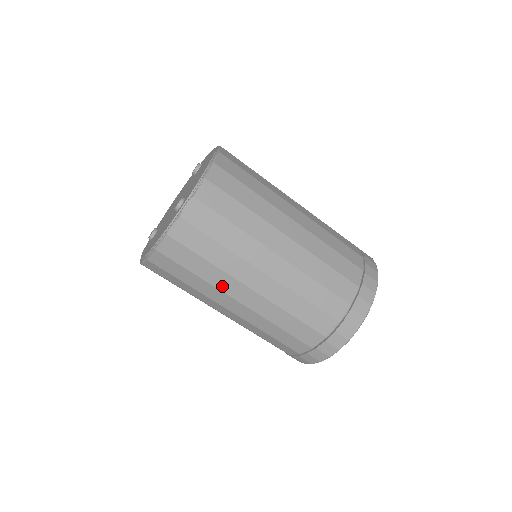
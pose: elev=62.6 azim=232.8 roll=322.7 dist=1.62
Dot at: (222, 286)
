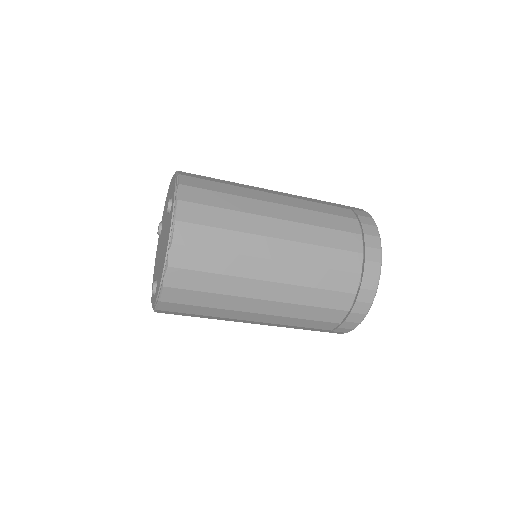
Dot at: occluded
